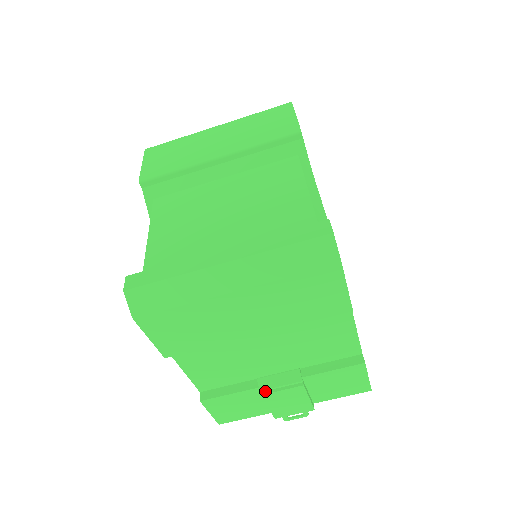
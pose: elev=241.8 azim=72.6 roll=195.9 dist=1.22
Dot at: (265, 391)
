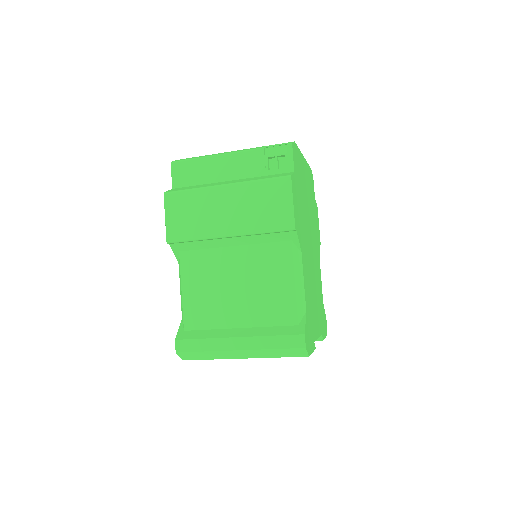
Dot at: occluded
